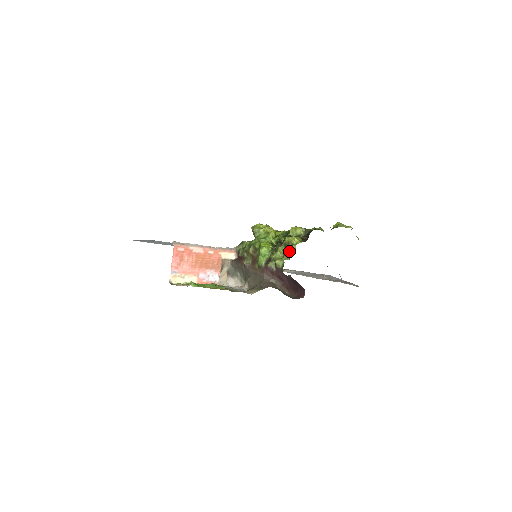
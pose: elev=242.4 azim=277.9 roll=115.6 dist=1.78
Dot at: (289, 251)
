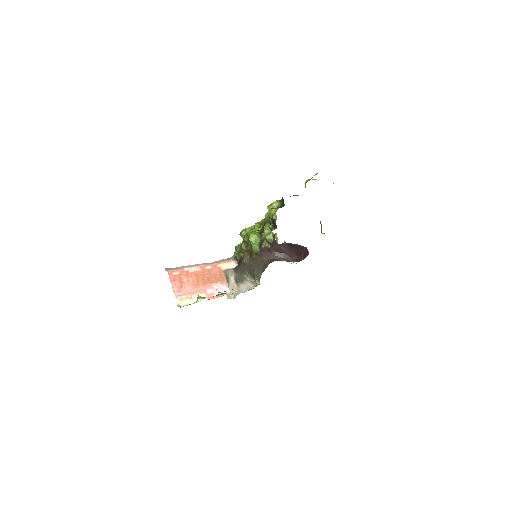
Dot at: (273, 223)
